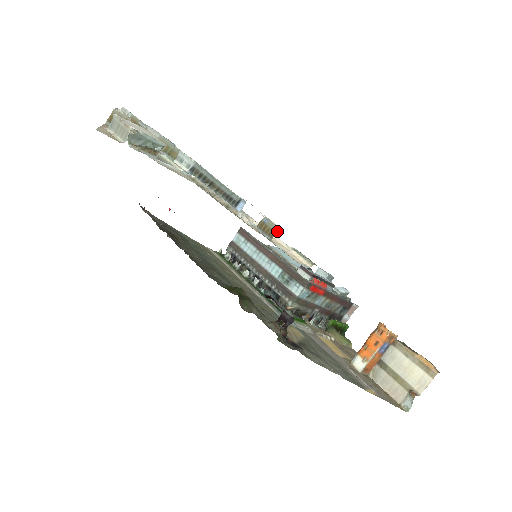
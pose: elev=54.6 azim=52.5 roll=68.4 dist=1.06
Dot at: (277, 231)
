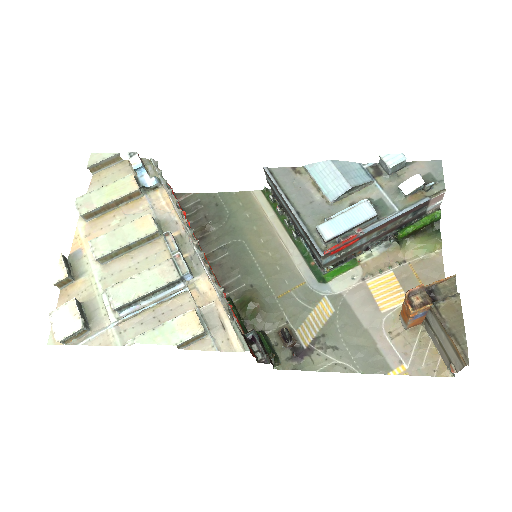
Dot at: (202, 333)
